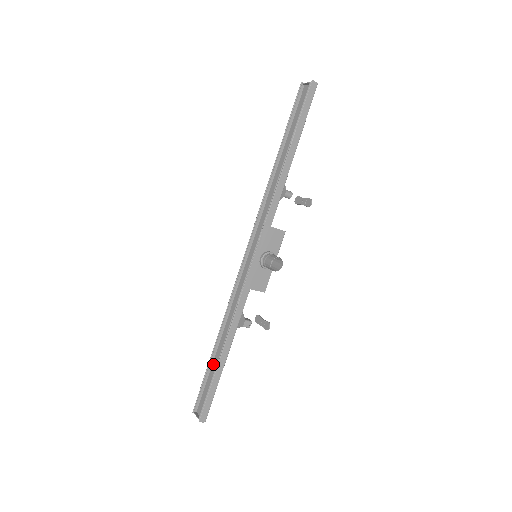
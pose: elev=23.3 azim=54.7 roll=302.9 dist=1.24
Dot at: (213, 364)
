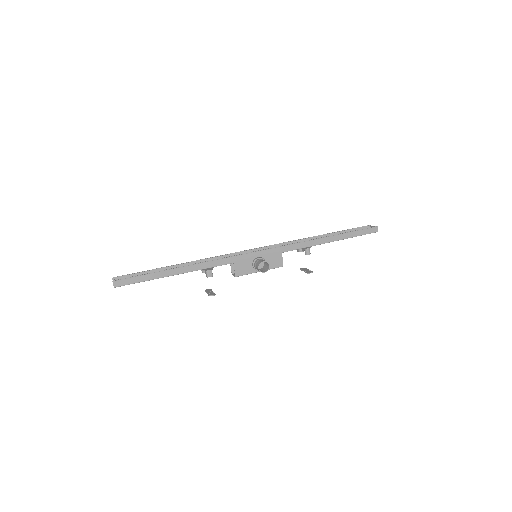
Dot at: occluded
